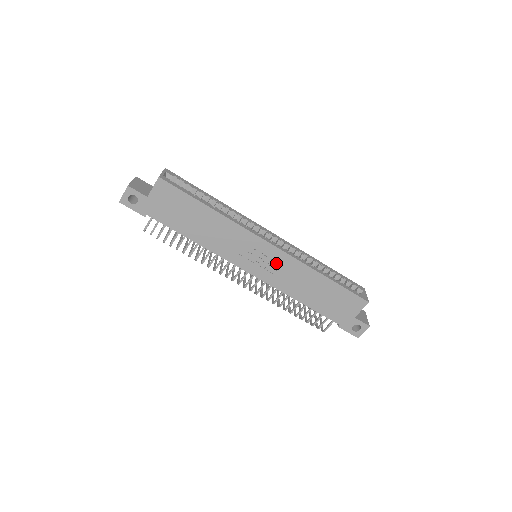
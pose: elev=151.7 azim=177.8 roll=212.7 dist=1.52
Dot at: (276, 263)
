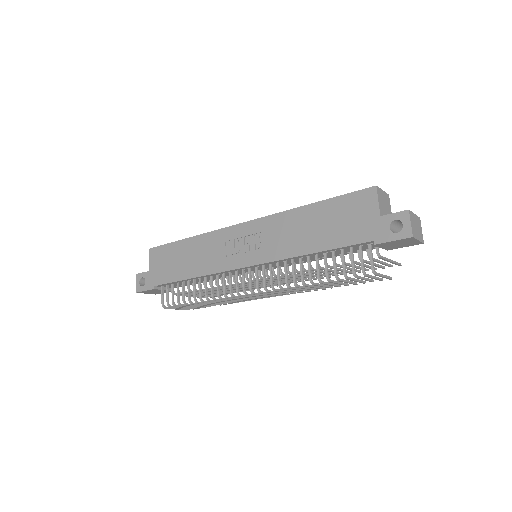
Dot at: (260, 236)
